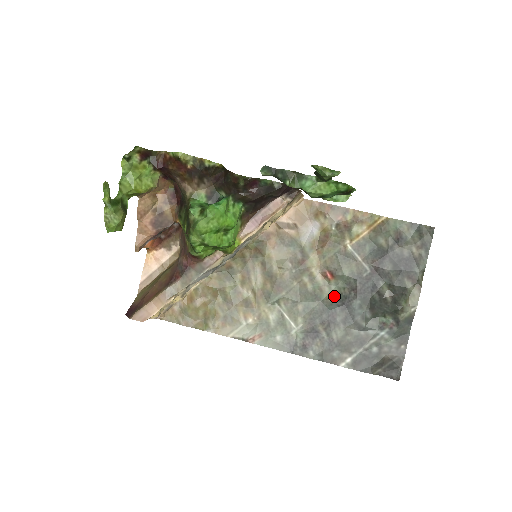
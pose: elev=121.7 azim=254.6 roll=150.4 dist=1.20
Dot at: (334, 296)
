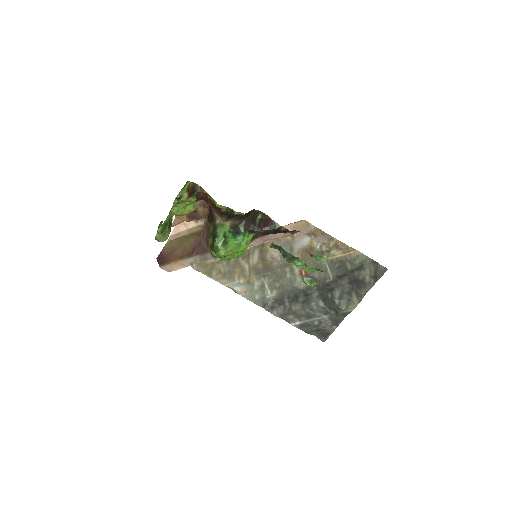
Dot at: (302, 287)
